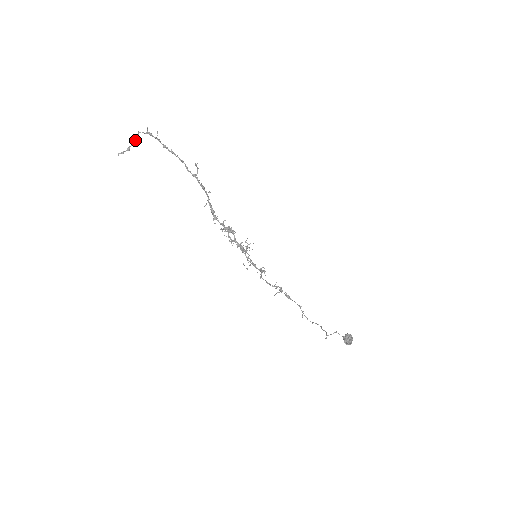
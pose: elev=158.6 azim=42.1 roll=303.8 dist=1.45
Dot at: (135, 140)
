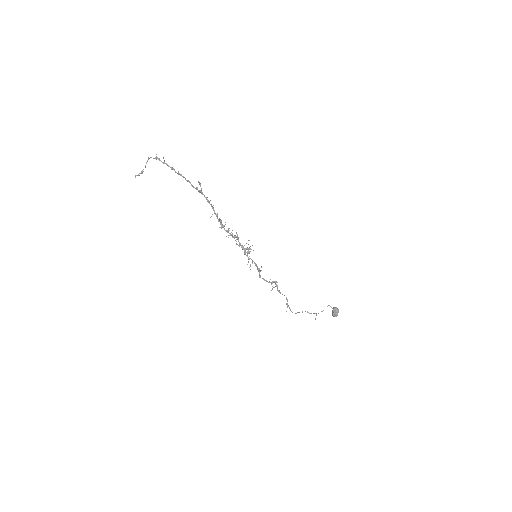
Dot at: occluded
